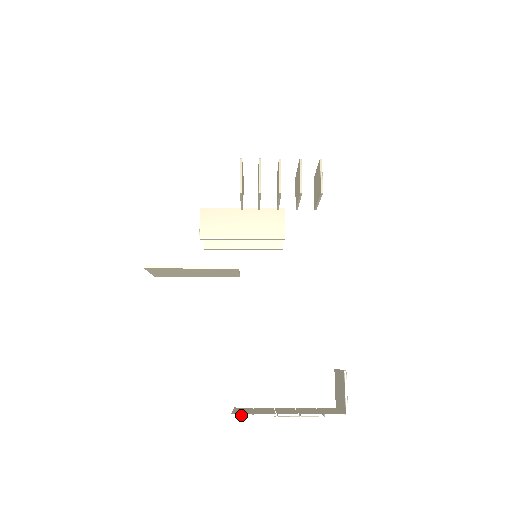
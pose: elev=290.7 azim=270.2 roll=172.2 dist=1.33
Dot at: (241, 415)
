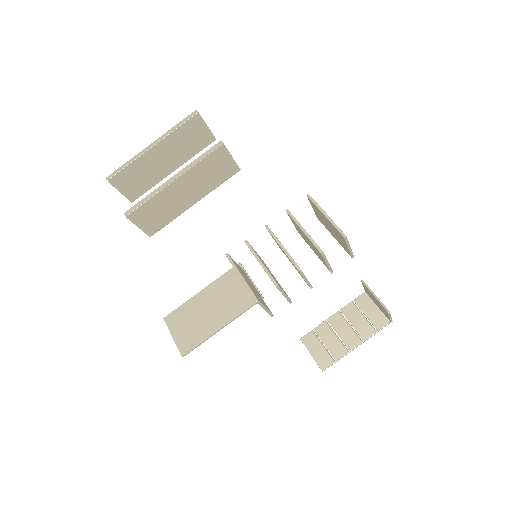
Dot at: occluded
